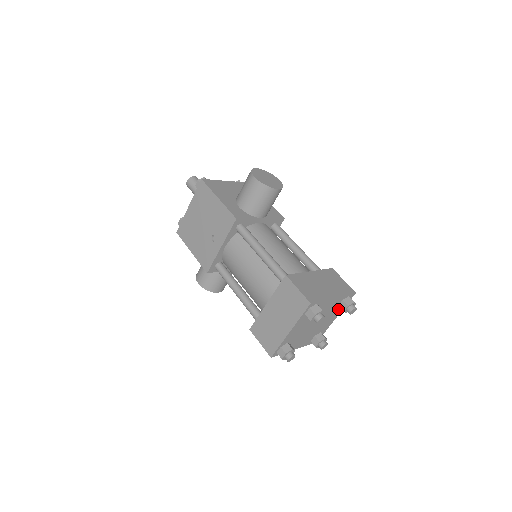
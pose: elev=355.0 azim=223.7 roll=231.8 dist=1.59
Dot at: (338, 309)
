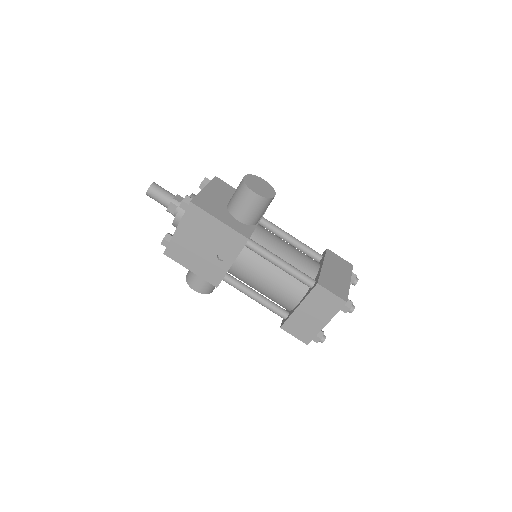
Dot at: occluded
